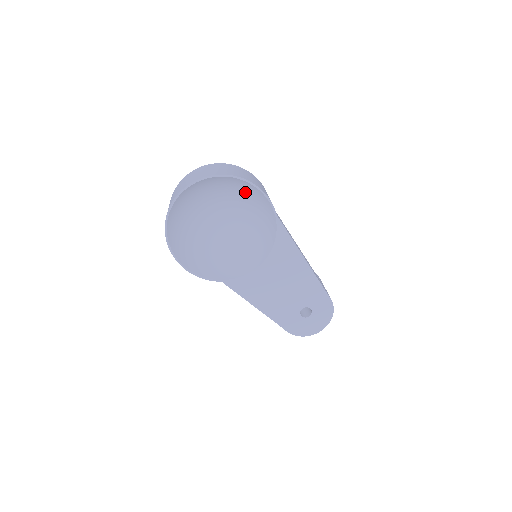
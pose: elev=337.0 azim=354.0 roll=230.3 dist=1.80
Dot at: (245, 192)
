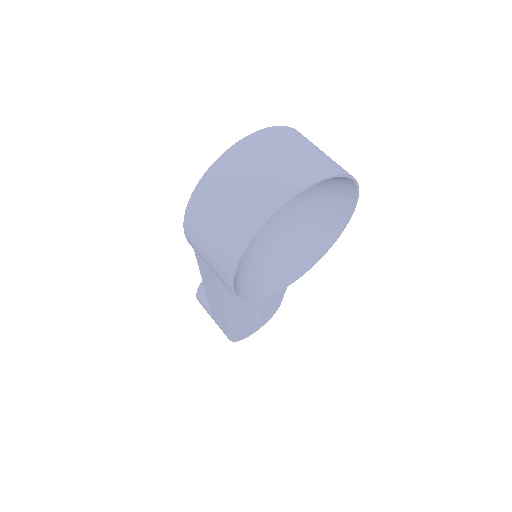
Dot at: (332, 195)
